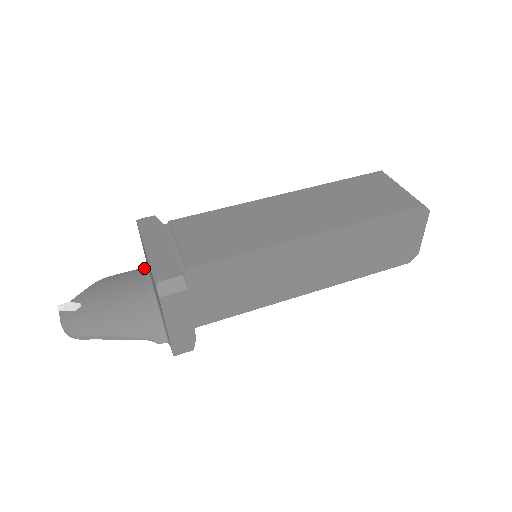
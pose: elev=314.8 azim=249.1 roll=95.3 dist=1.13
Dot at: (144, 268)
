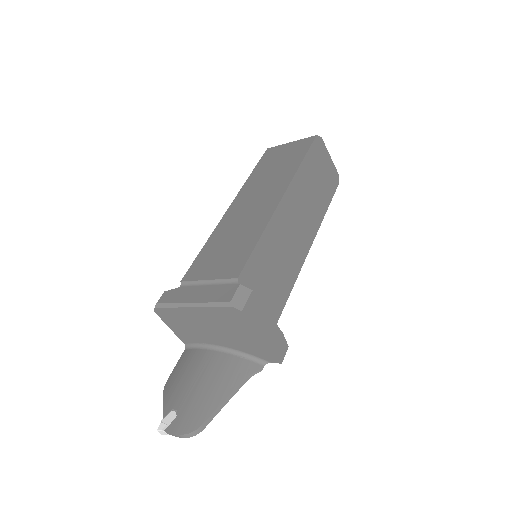
Dot at: (186, 349)
